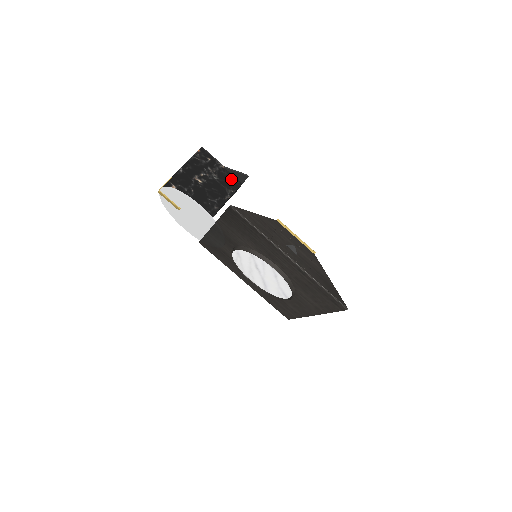
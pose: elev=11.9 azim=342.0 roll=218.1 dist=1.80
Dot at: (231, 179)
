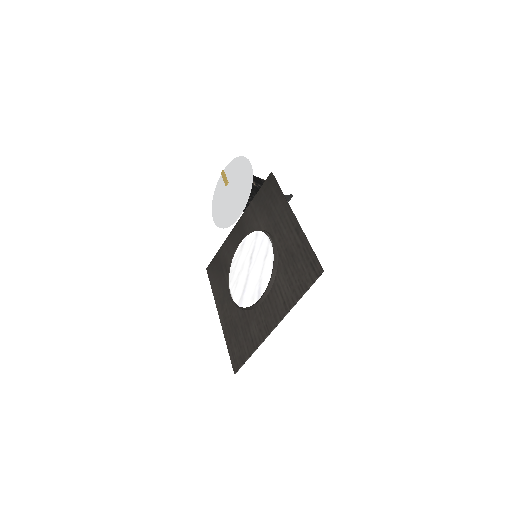
Dot at: occluded
